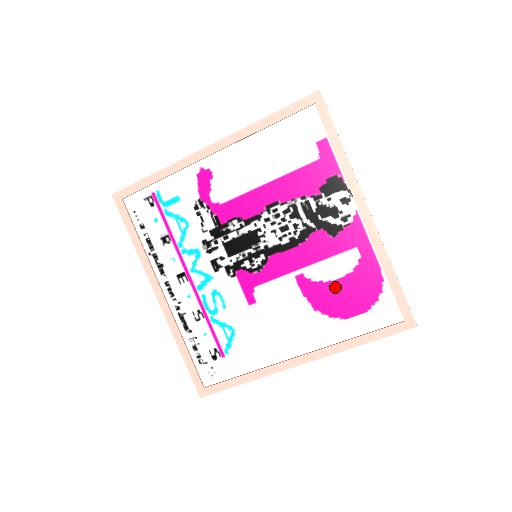
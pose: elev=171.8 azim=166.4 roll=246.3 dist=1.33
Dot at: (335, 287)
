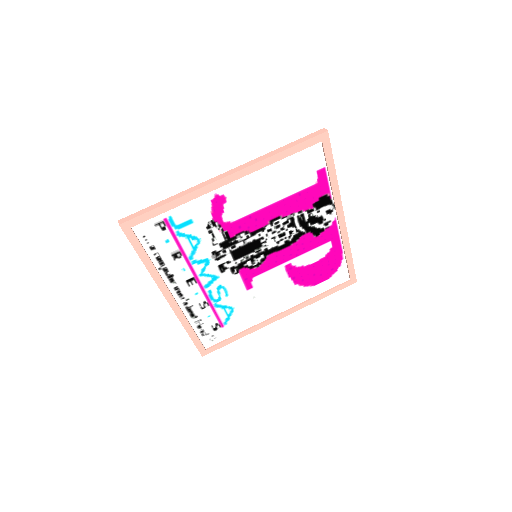
Dot at: (311, 268)
